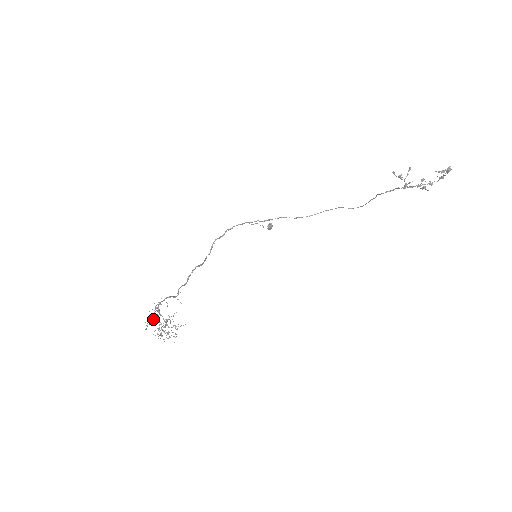
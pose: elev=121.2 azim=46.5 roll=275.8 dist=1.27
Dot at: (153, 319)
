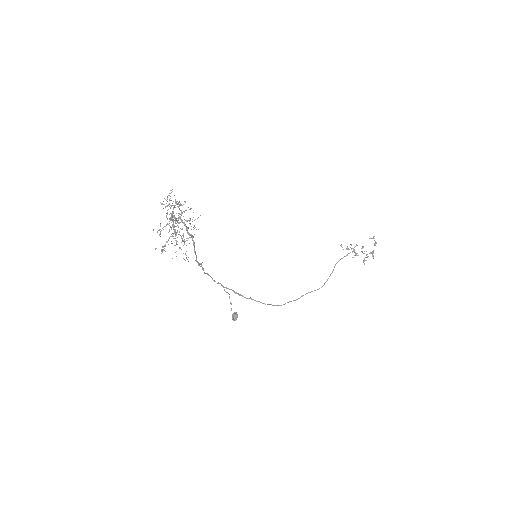
Dot at: (171, 206)
